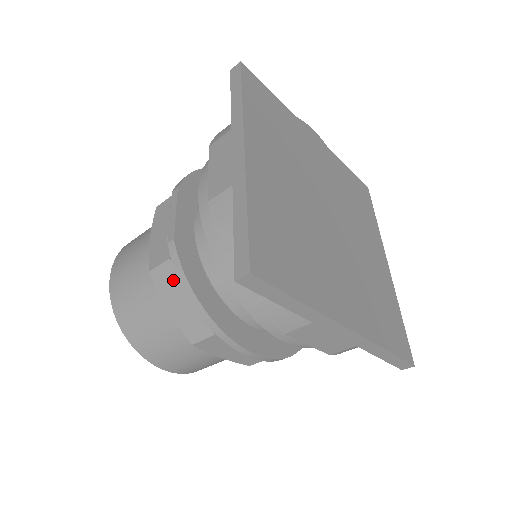
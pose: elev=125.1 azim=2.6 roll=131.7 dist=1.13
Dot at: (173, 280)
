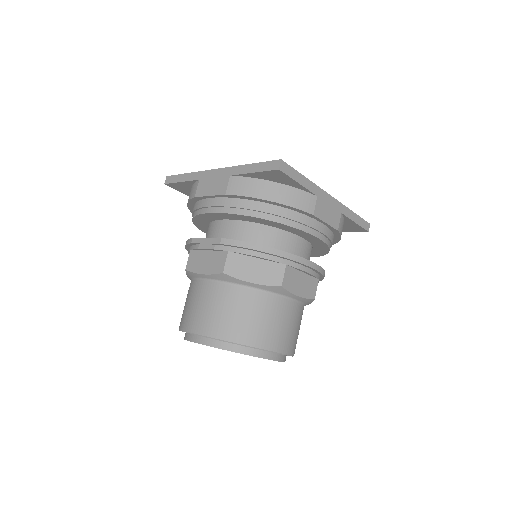
Dot at: (240, 261)
